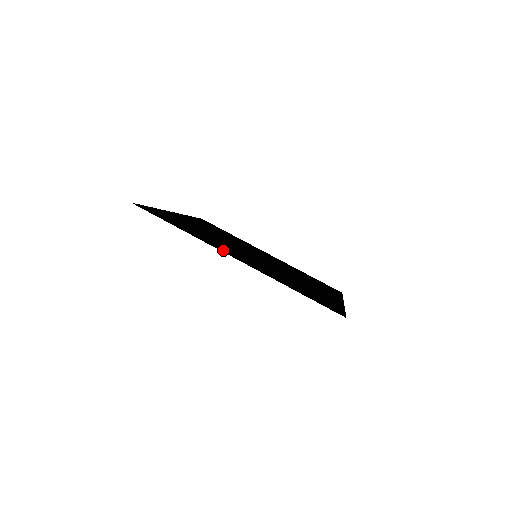
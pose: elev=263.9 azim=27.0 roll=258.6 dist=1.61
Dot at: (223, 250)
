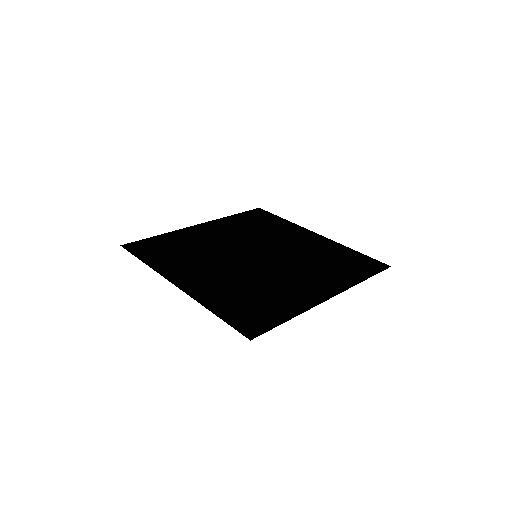
Dot at: (314, 298)
